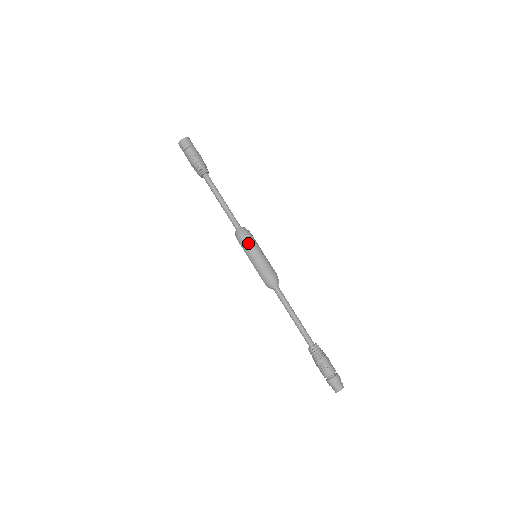
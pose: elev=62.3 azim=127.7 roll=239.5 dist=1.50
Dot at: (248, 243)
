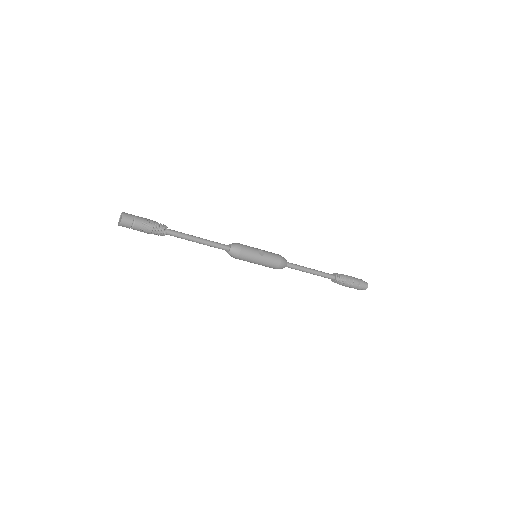
Dot at: (246, 258)
